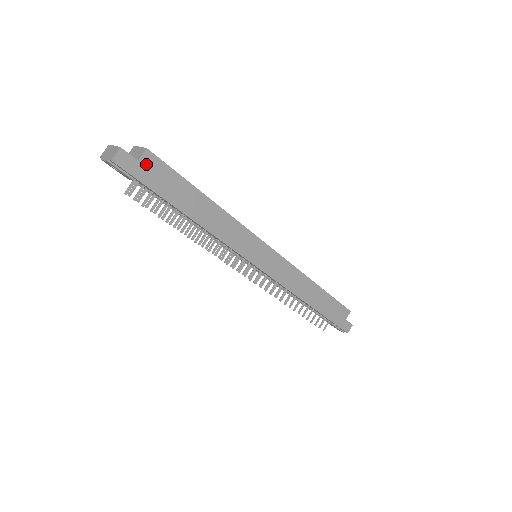
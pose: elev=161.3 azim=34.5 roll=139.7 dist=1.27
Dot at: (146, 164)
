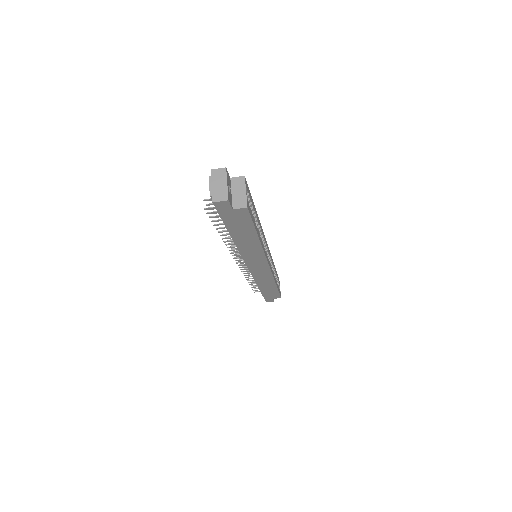
Dot at: (236, 212)
